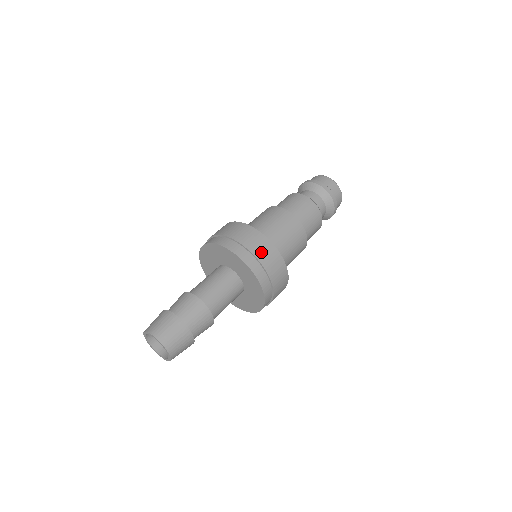
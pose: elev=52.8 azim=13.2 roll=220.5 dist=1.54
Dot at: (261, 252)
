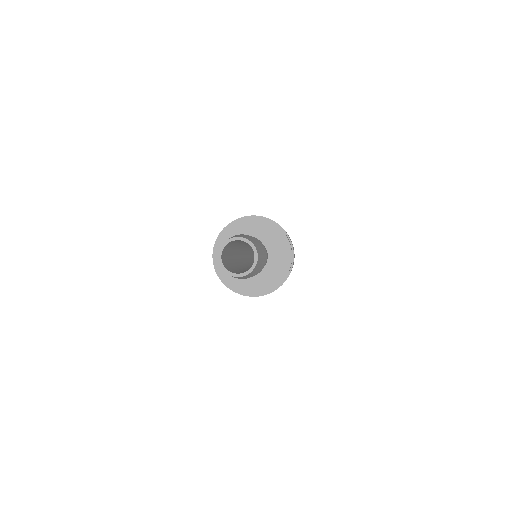
Dot at: occluded
